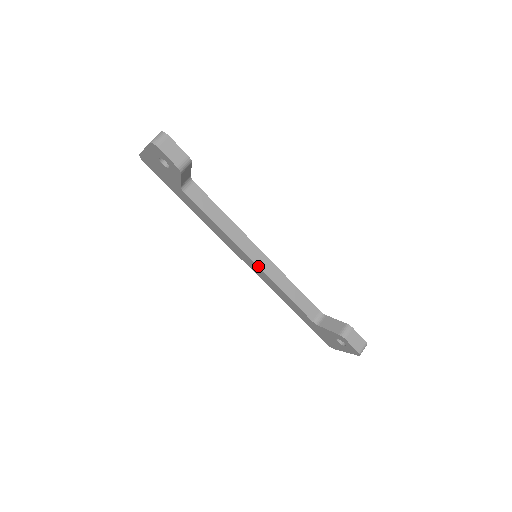
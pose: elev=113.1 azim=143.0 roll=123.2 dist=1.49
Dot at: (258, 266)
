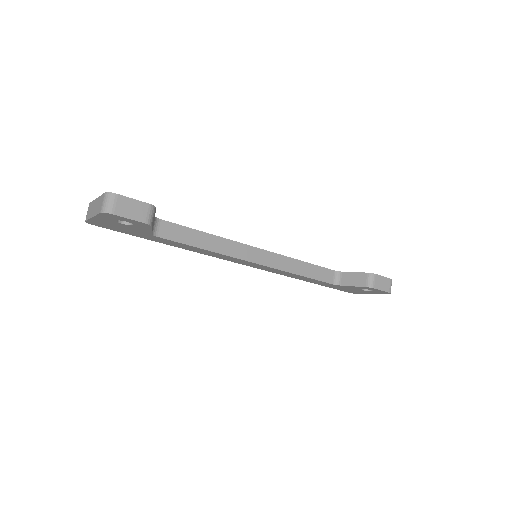
Dot at: (263, 265)
